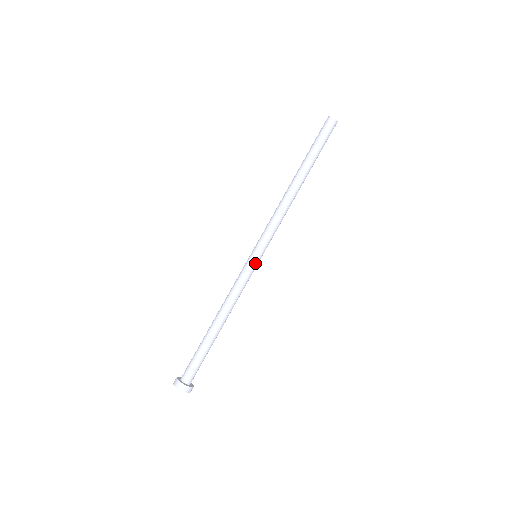
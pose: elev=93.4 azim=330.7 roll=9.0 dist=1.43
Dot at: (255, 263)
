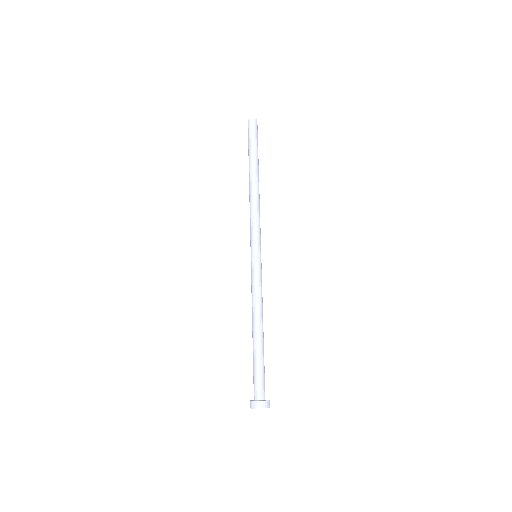
Dot at: (257, 261)
